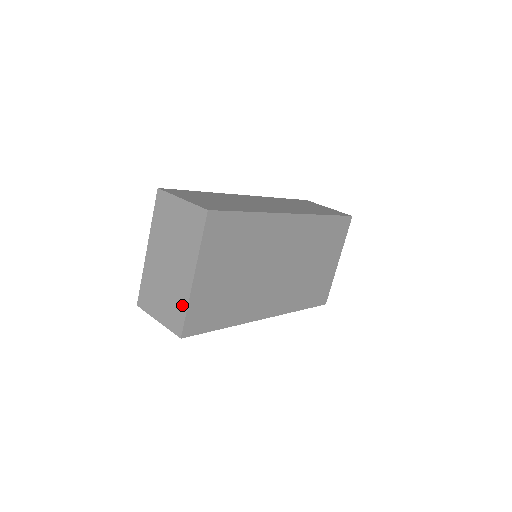
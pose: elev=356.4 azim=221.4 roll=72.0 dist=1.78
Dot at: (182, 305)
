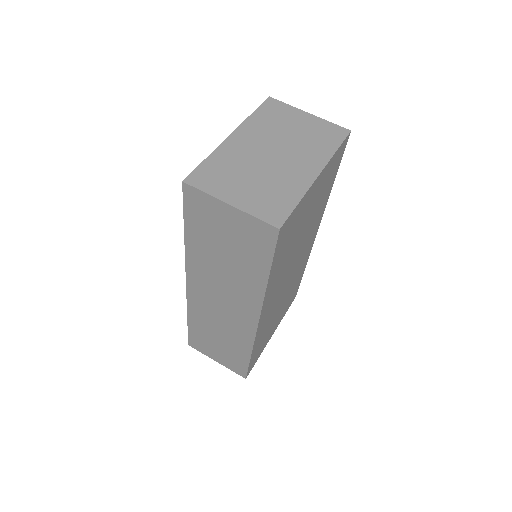
Dot at: (291, 195)
